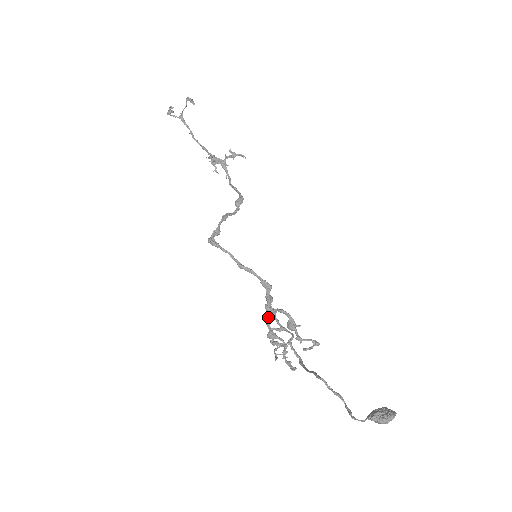
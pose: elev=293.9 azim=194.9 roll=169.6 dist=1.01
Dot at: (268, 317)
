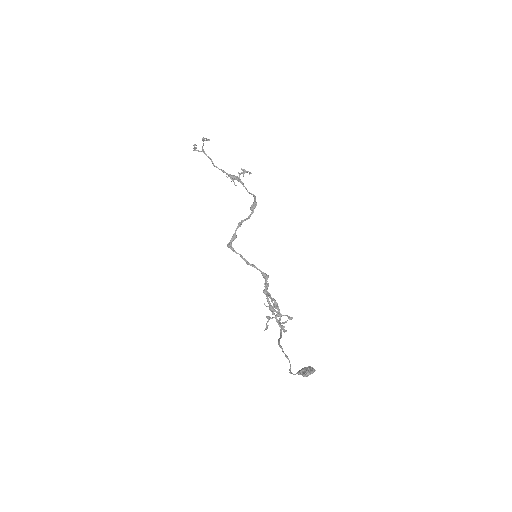
Dot at: (267, 297)
